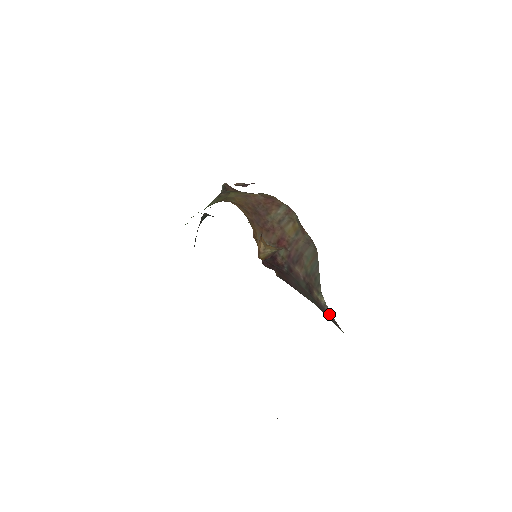
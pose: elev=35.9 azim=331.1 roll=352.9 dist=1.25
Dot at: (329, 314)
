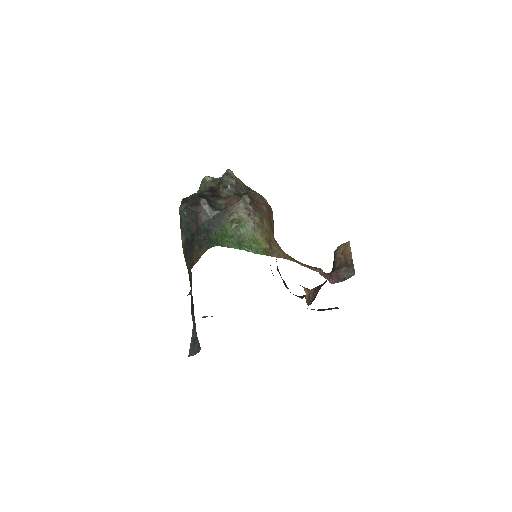
Dot at: occluded
